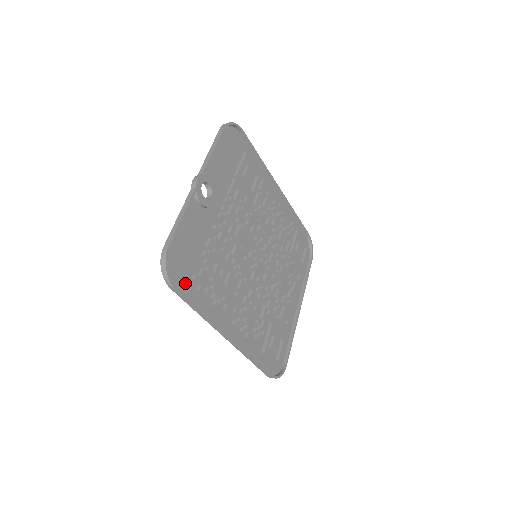
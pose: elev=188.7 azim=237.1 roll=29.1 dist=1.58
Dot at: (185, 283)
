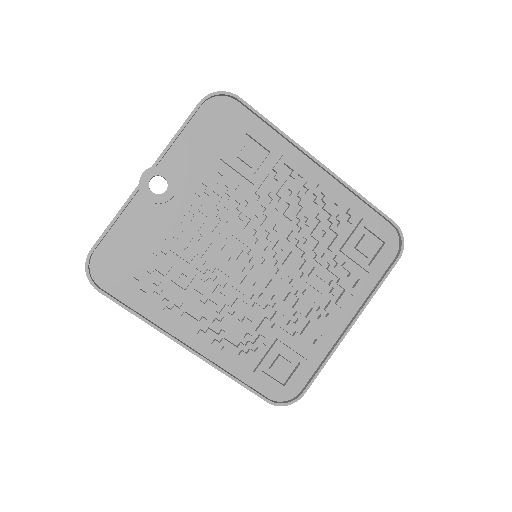
Dot at: (120, 286)
